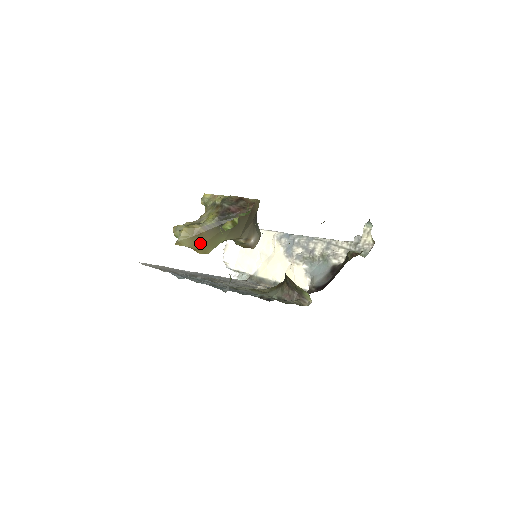
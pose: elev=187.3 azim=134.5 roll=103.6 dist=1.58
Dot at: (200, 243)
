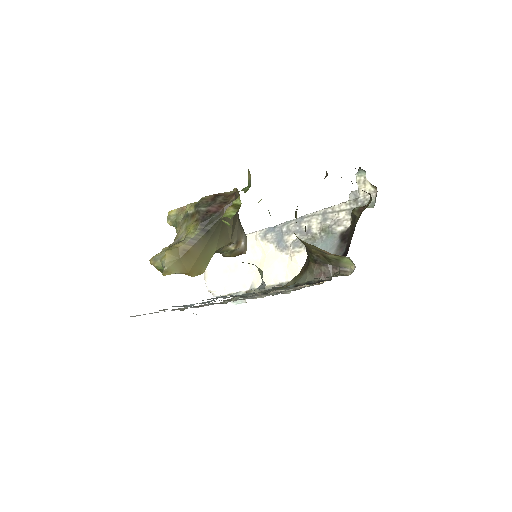
Dot at: (191, 263)
